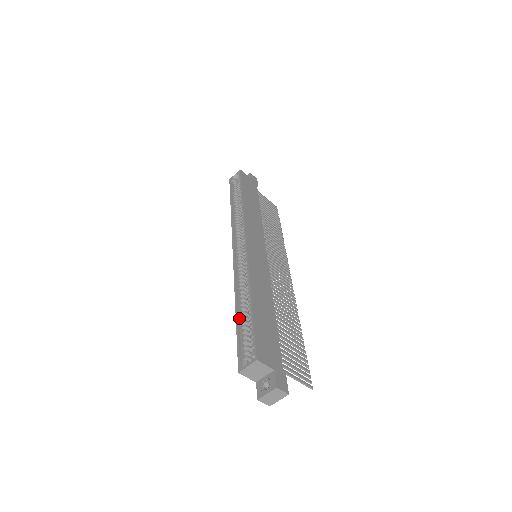
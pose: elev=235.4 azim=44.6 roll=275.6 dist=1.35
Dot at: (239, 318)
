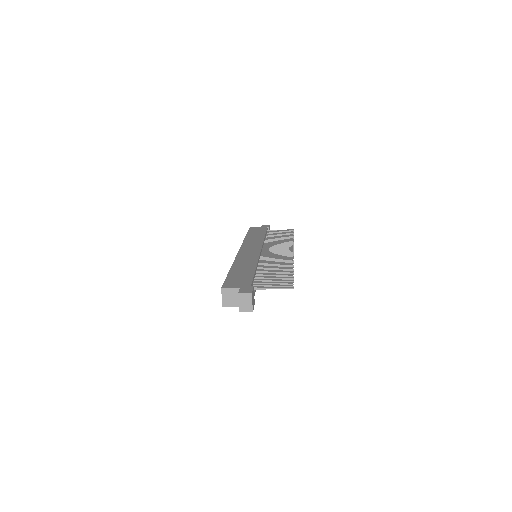
Dot at: occluded
